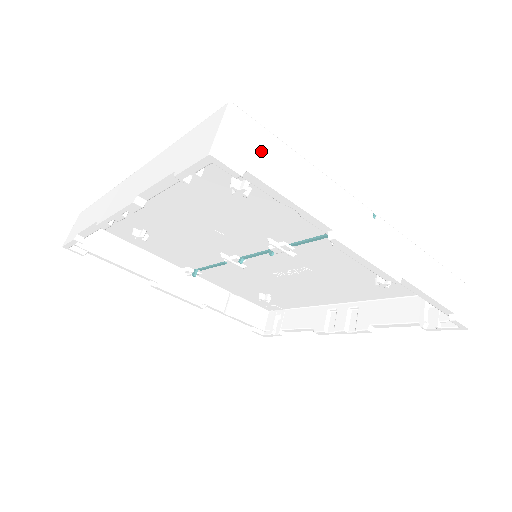
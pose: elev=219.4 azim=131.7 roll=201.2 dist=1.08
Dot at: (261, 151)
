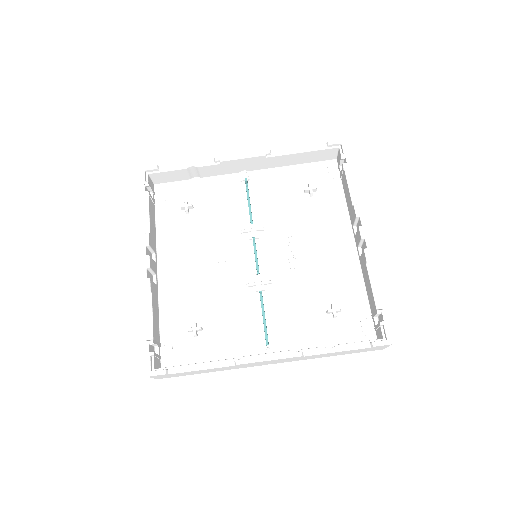
Dot at: occluded
